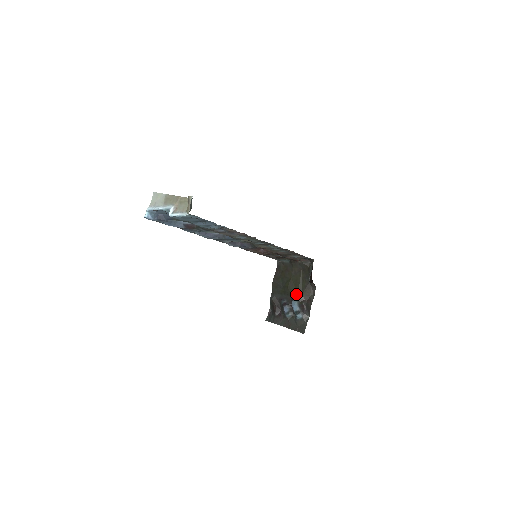
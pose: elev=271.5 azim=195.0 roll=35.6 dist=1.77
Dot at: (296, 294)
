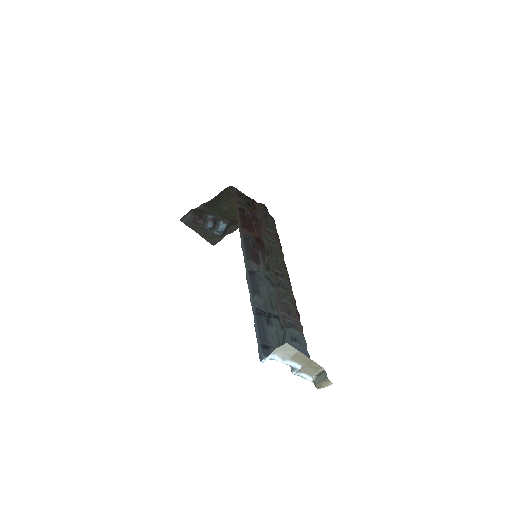
Dot at: (229, 219)
